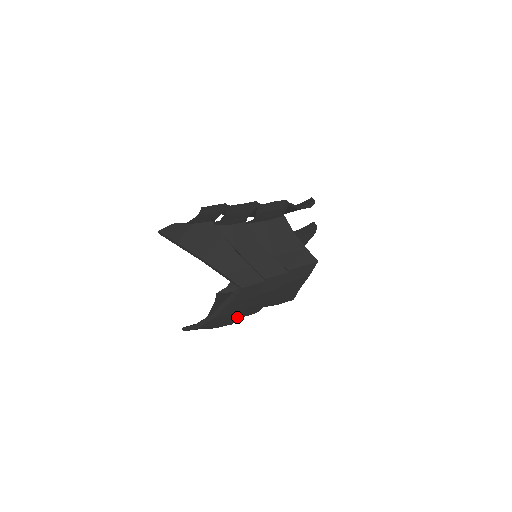
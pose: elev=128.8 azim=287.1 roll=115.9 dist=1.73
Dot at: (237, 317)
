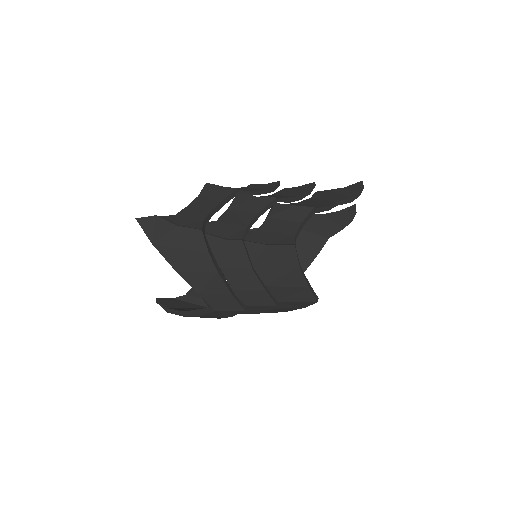
Dot at: occluded
